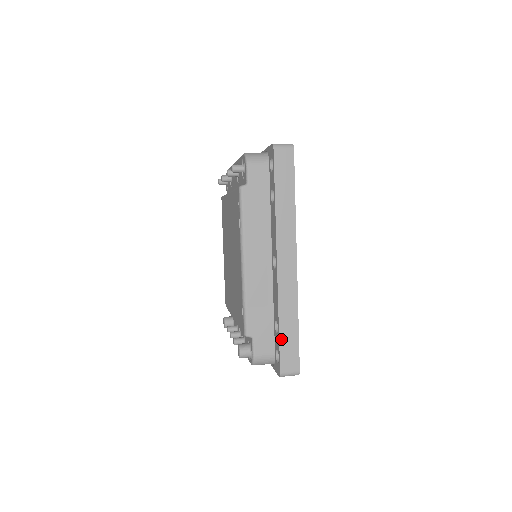
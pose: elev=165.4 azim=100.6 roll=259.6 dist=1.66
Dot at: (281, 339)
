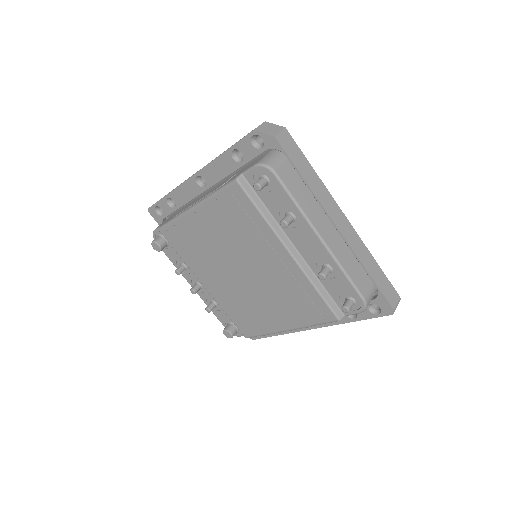
Dot at: (271, 336)
